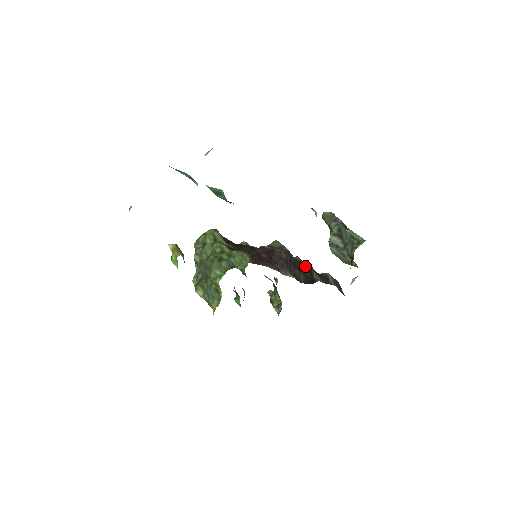
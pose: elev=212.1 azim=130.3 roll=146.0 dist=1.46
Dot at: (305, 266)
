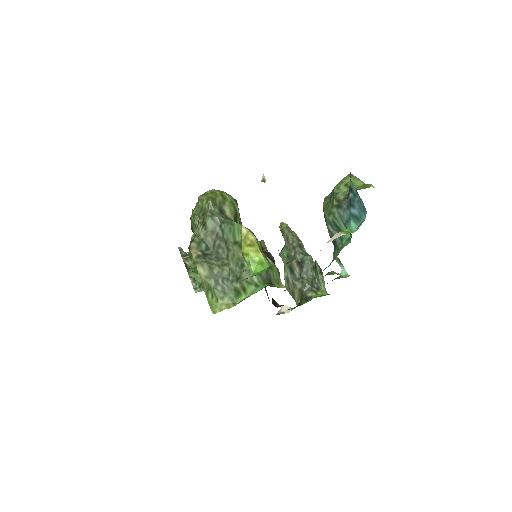
Dot at: occluded
